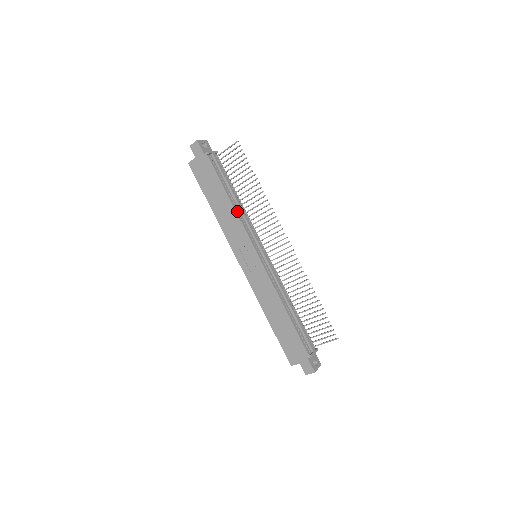
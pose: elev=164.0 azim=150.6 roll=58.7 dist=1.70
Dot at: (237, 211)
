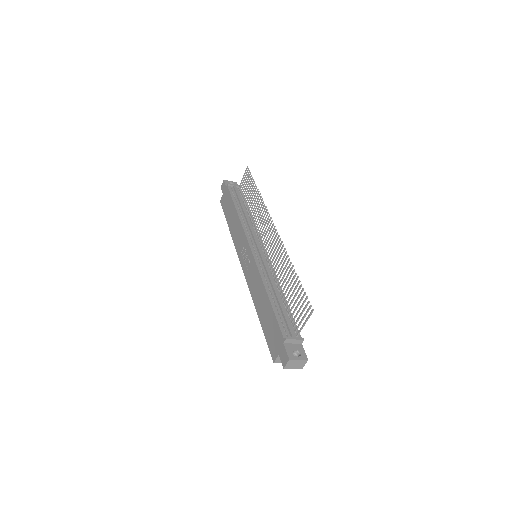
Dot at: (242, 219)
